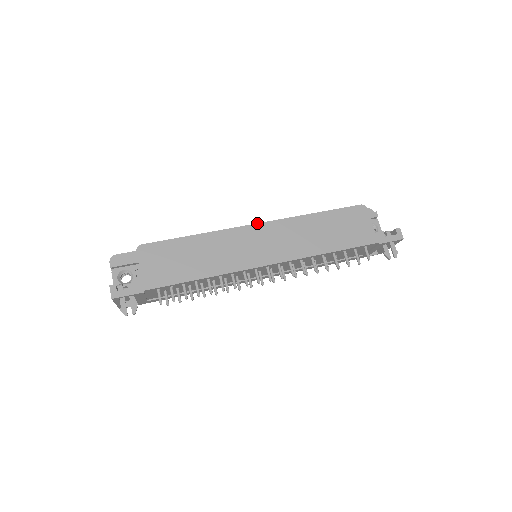
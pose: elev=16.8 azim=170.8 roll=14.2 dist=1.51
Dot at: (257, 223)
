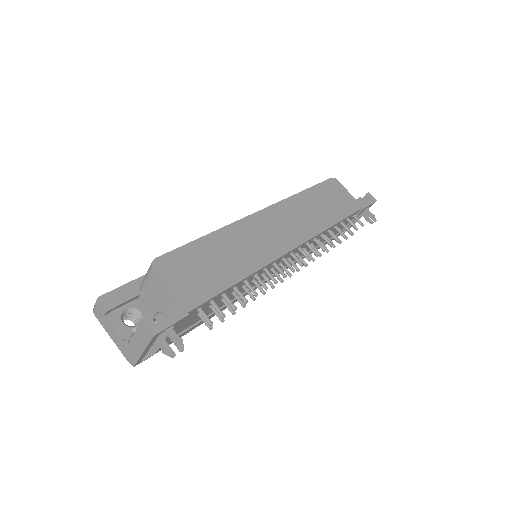
Dot at: occluded
